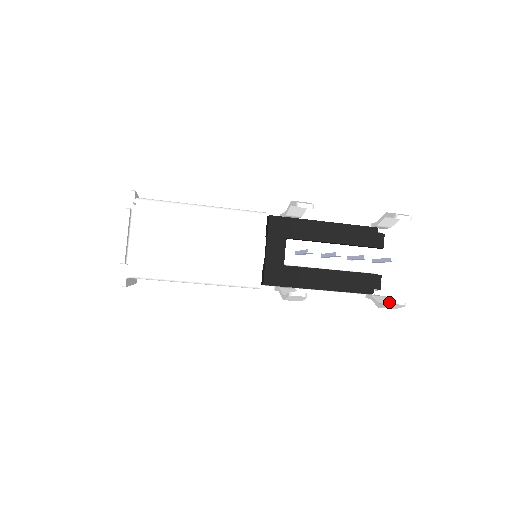
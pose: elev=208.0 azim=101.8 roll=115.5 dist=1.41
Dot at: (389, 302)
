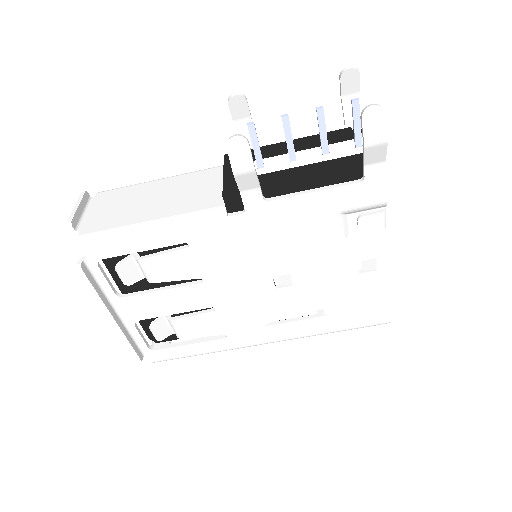
Dot at: (360, 116)
